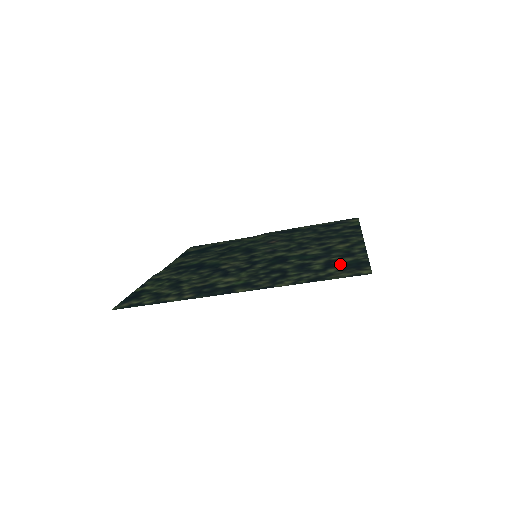
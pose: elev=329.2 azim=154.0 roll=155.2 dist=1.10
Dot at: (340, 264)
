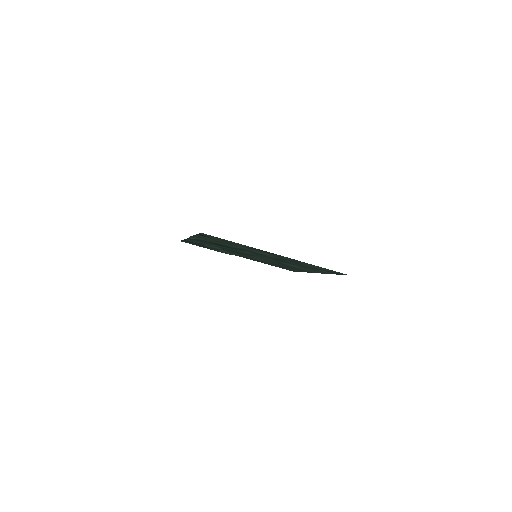
Dot at: (324, 270)
